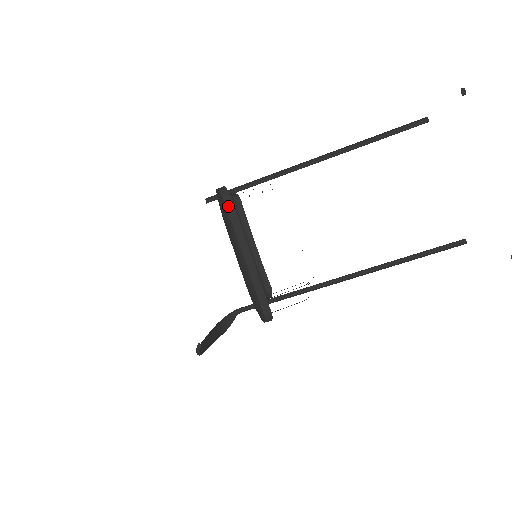
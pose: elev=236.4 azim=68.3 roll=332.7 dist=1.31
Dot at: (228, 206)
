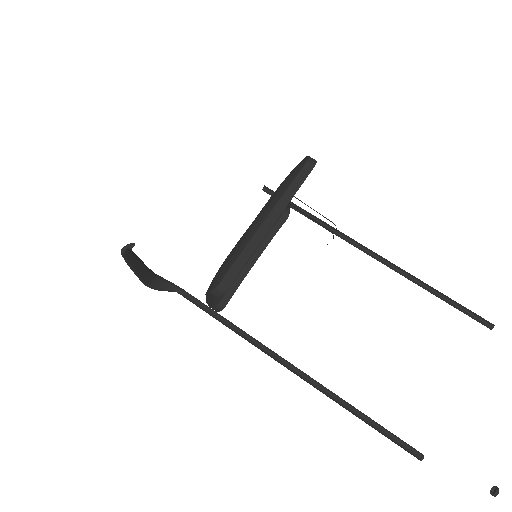
Dot at: (302, 172)
